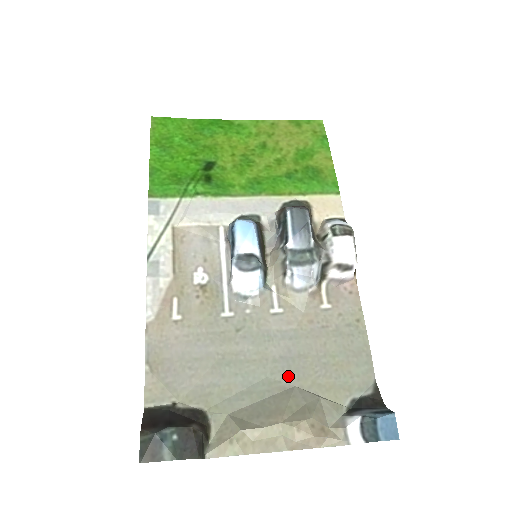
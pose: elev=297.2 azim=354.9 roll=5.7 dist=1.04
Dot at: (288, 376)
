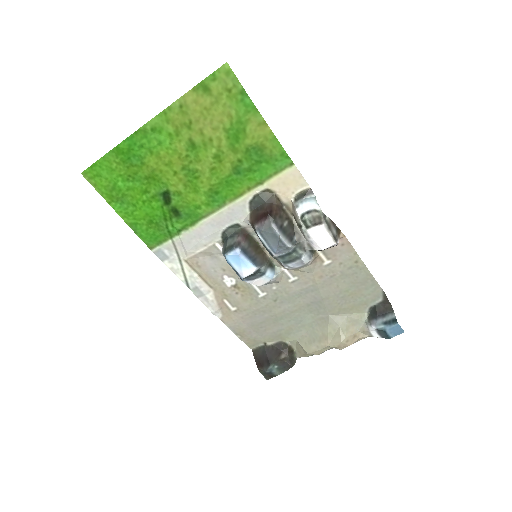
Dot at: (322, 311)
